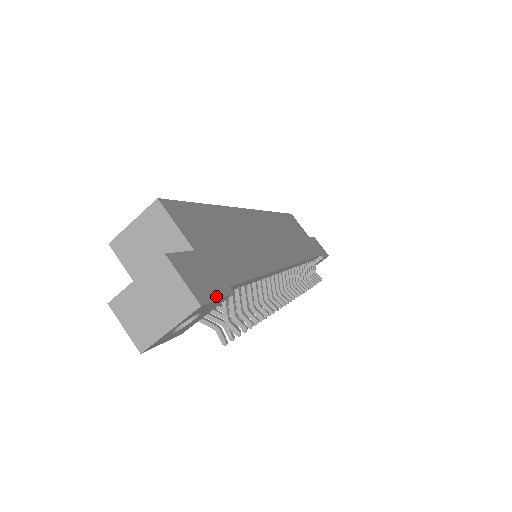
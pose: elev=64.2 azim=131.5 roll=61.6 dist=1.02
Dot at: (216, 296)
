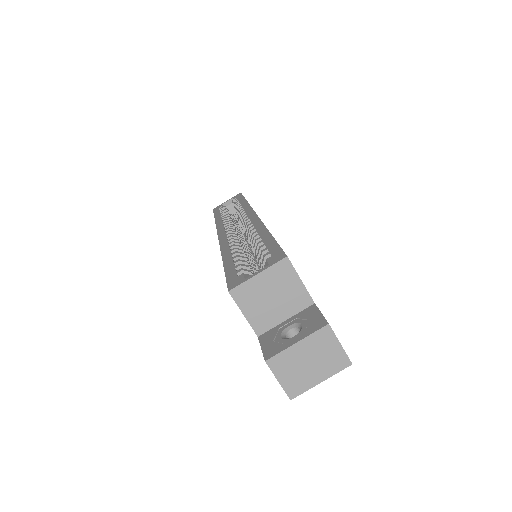
Dot at: occluded
